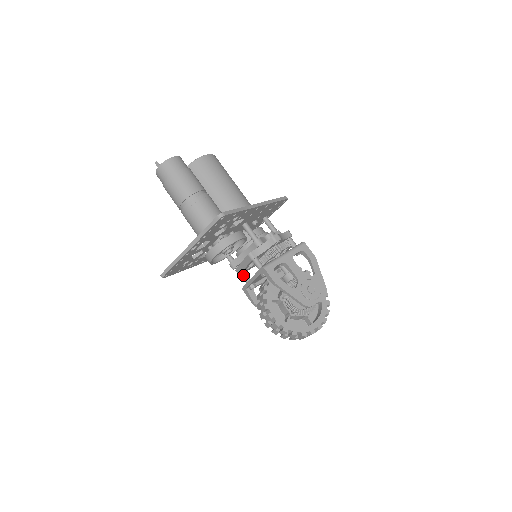
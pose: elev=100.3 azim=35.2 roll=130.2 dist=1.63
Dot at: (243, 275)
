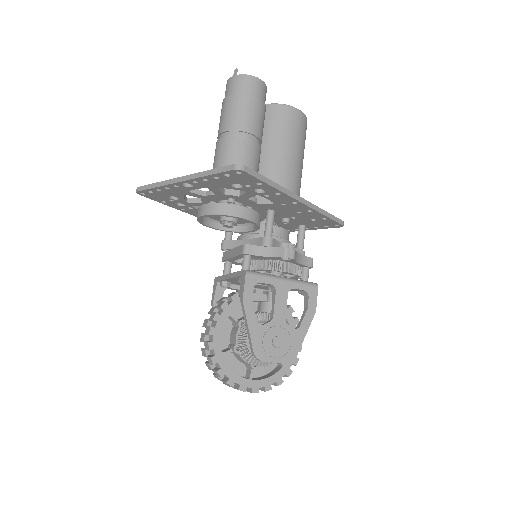
Dot at: (226, 264)
